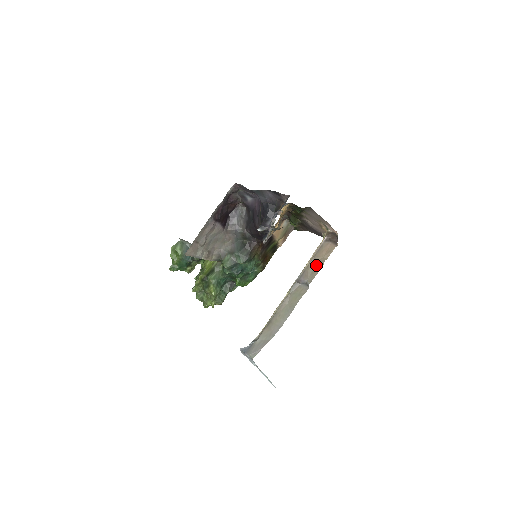
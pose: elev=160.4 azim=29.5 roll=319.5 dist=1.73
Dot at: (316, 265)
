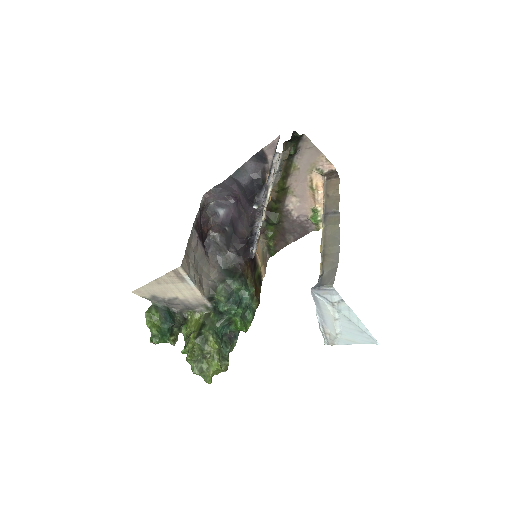
Dot at: (333, 197)
